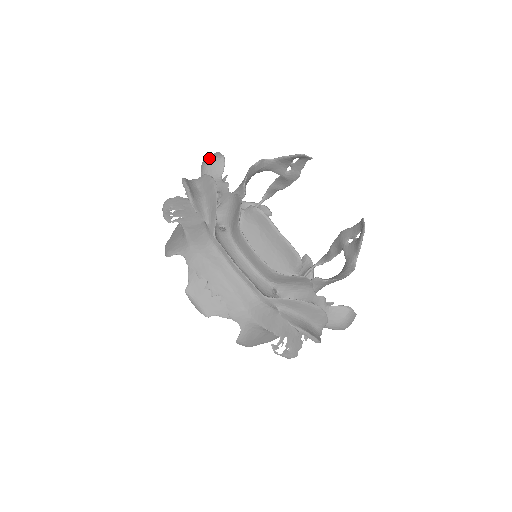
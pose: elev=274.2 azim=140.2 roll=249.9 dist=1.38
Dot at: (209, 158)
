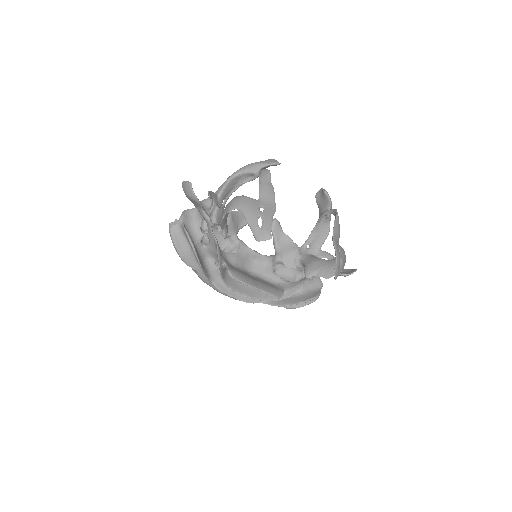
Dot at: (184, 190)
